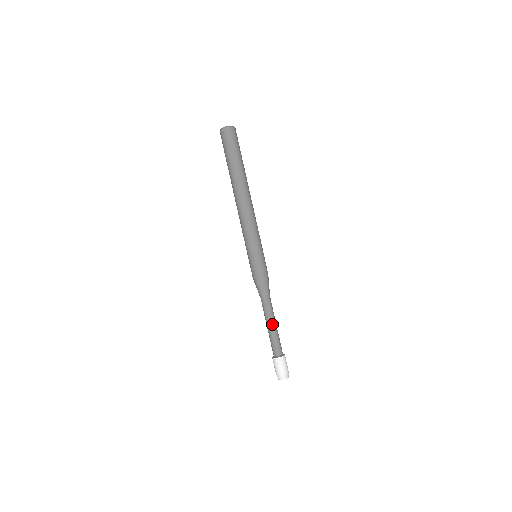
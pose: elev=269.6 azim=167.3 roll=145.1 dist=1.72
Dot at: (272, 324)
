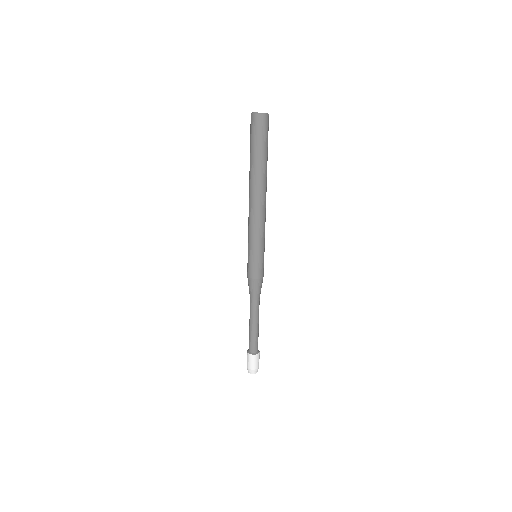
Dot at: (252, 324)
